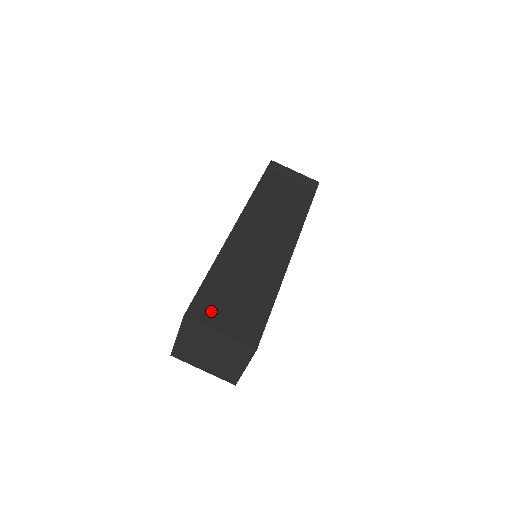
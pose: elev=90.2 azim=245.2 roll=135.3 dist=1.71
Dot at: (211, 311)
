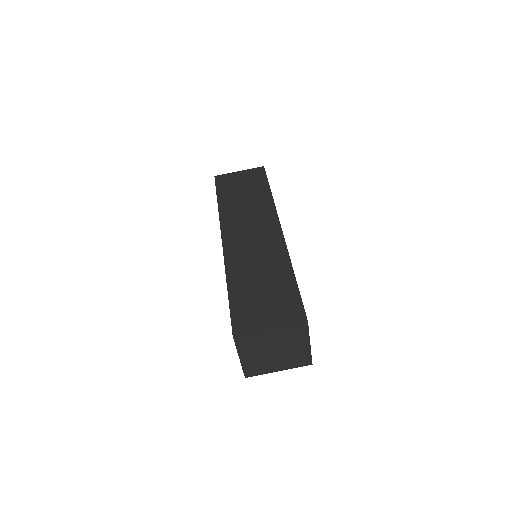
Dot at: (251, 318)
